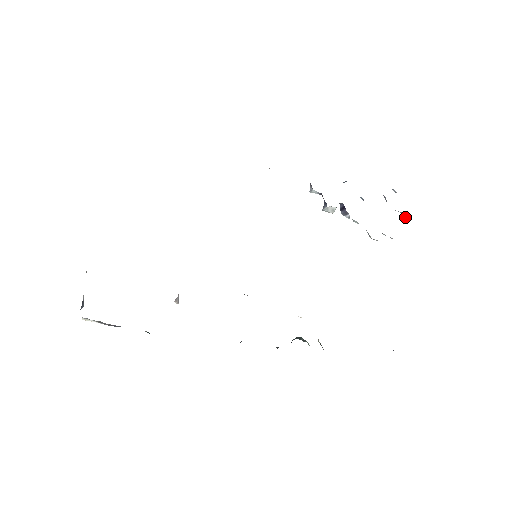
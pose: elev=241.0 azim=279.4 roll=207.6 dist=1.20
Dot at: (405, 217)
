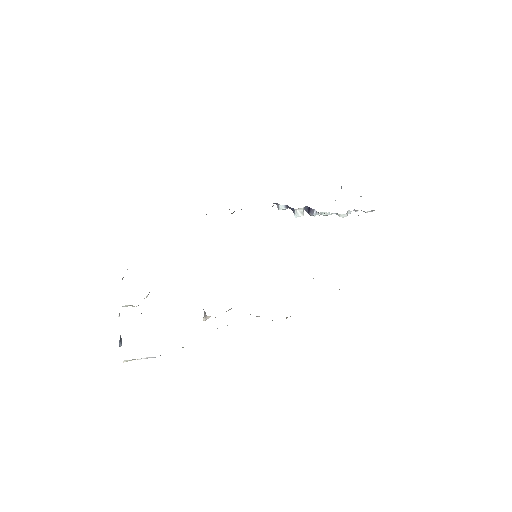
Dot at: occluded
